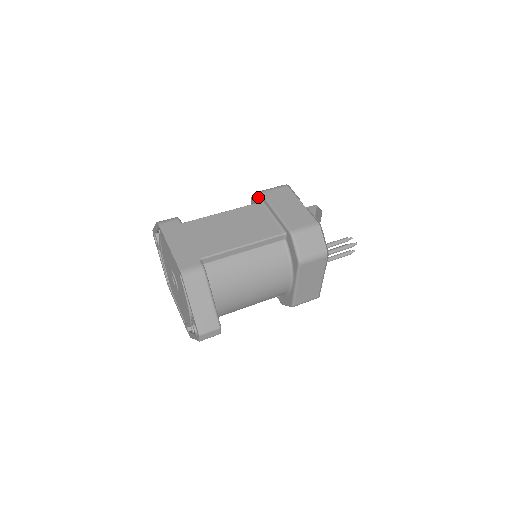
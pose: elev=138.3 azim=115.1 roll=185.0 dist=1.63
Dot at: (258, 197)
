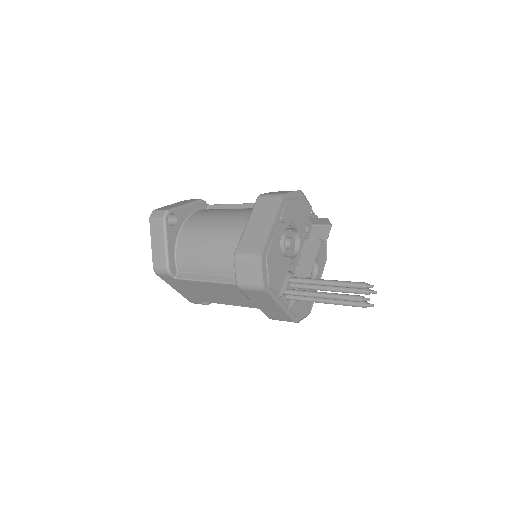
Dot at: occluded
